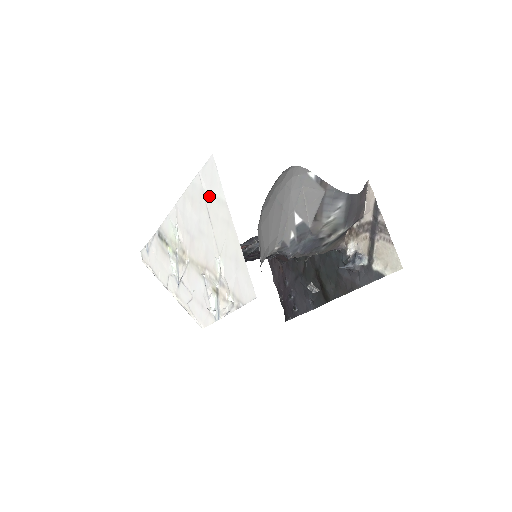
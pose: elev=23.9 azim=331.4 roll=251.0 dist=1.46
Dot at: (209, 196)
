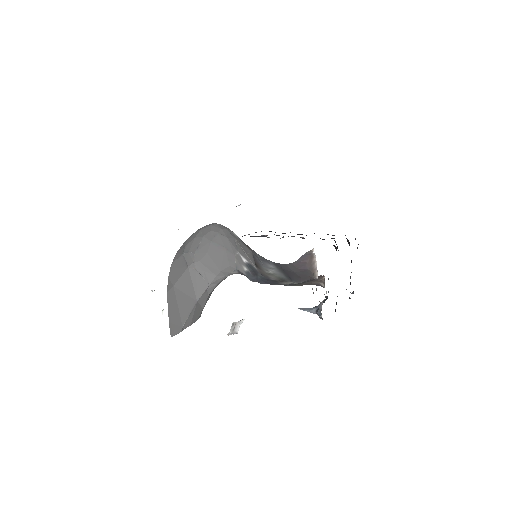
Dot at: occluded
